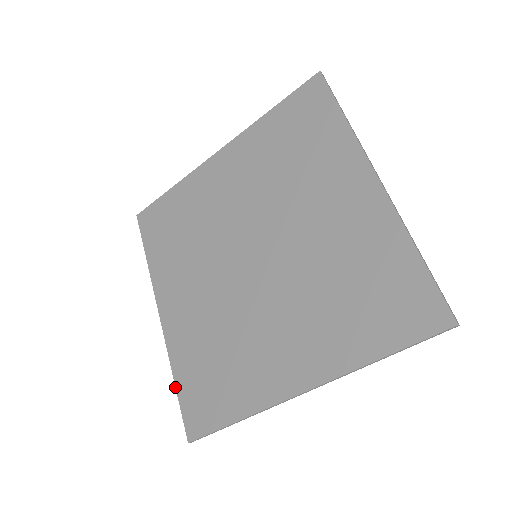
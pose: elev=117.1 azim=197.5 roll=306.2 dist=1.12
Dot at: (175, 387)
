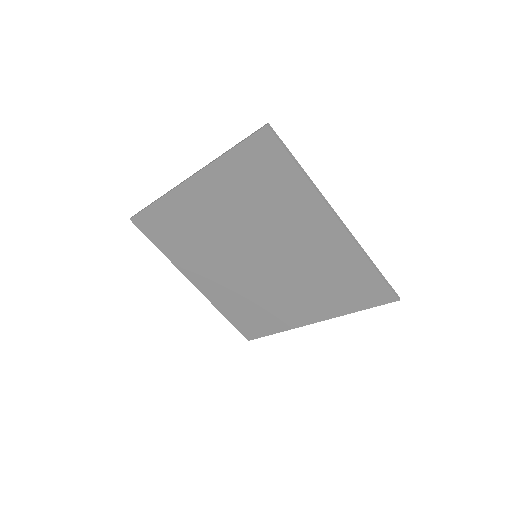
Dot at: occluded
